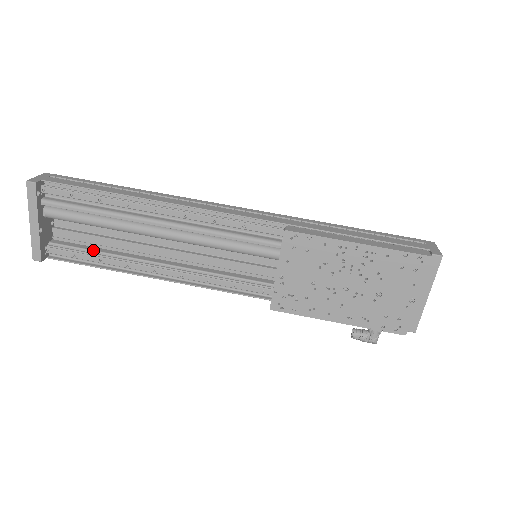
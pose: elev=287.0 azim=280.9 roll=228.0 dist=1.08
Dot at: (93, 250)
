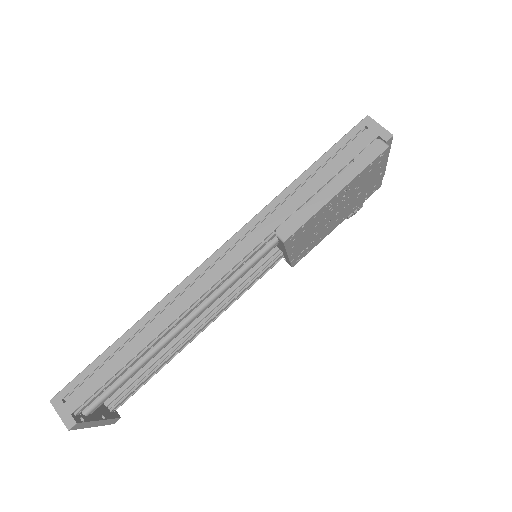
Dot at: (141, 374)
